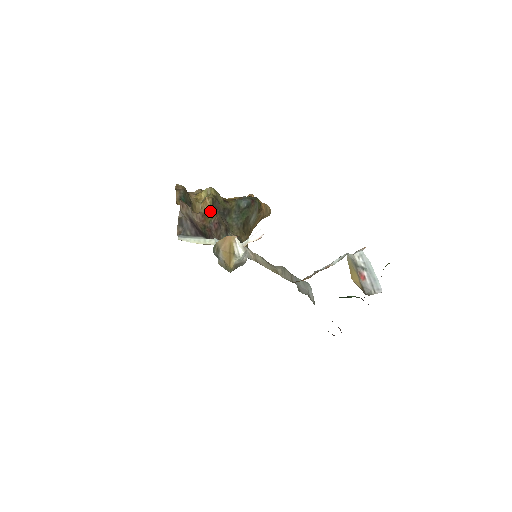
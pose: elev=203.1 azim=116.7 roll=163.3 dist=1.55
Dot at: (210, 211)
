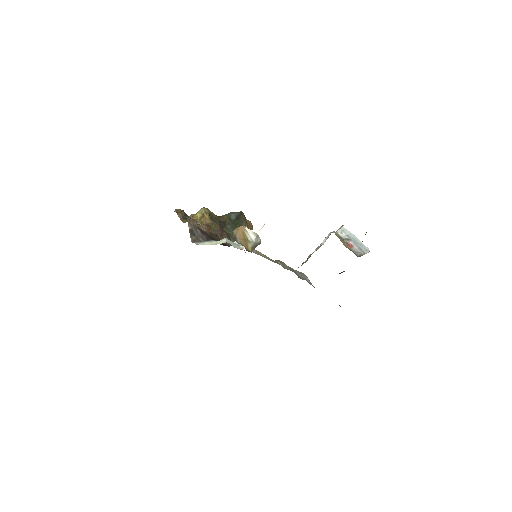
Dot at: (211, 223)
